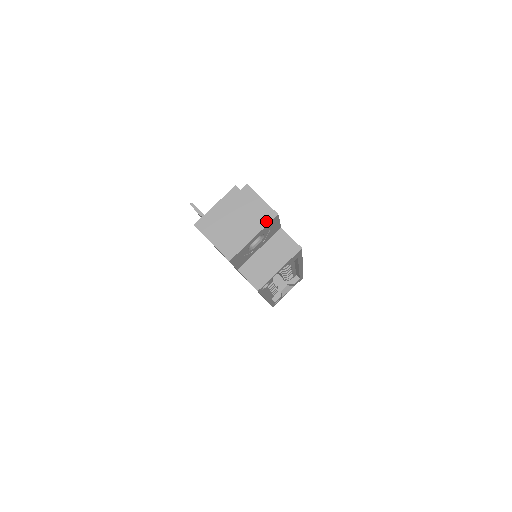
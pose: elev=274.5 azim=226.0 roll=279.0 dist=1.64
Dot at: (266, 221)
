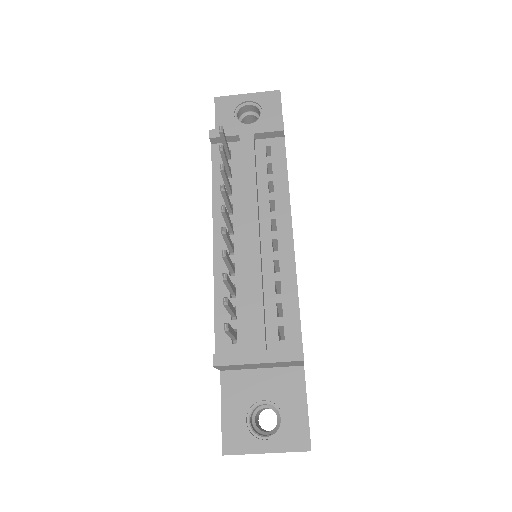
Dot at: occluded
